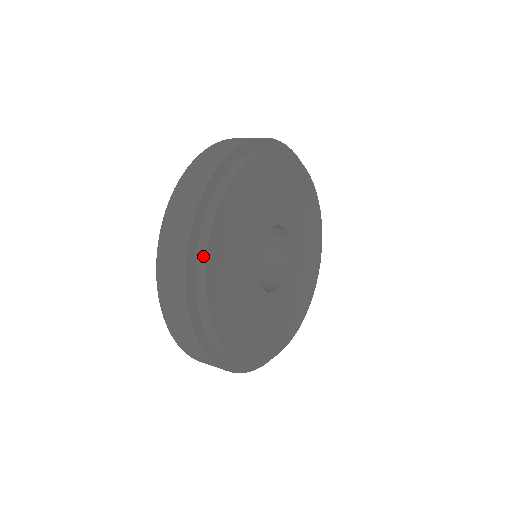
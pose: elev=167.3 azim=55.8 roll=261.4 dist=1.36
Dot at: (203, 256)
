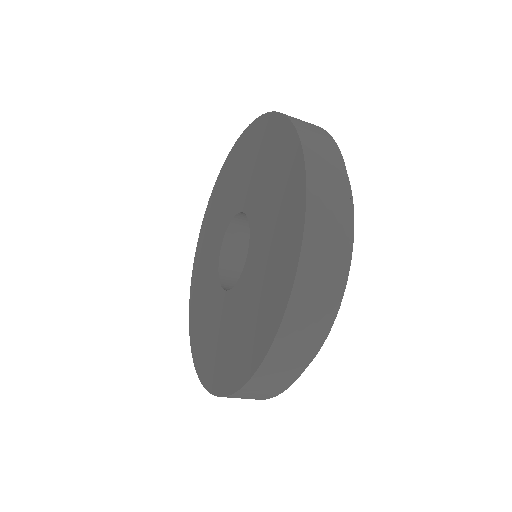
Dot at: occluded
